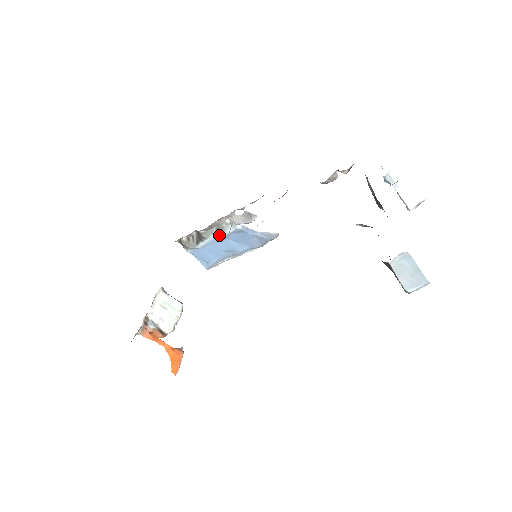
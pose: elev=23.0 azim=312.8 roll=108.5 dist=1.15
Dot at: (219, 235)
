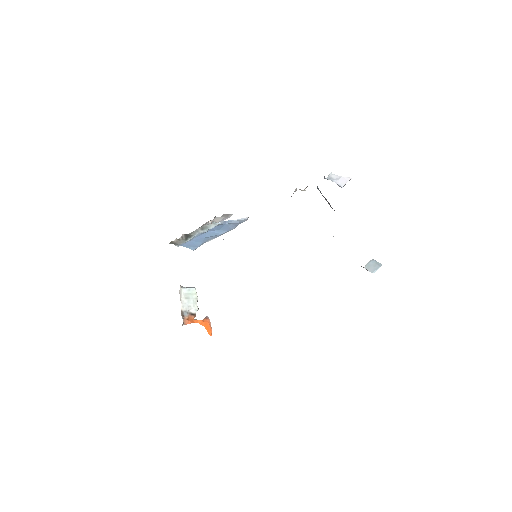
Dot at: (204, 231)
